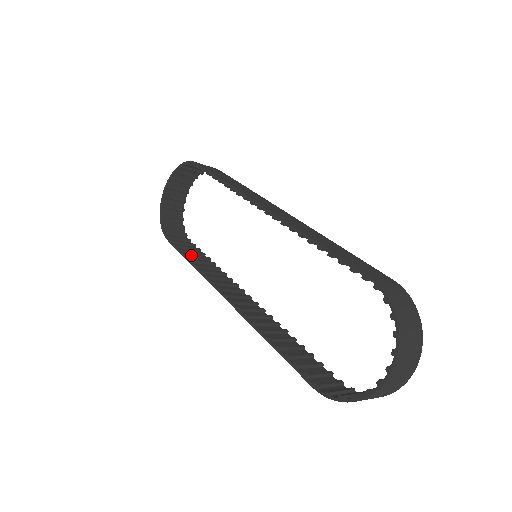
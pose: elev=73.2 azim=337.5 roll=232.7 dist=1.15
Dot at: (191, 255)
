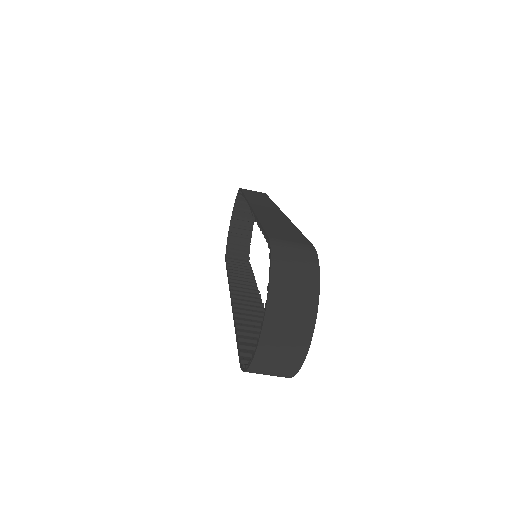
Dot at: (233, 270)
